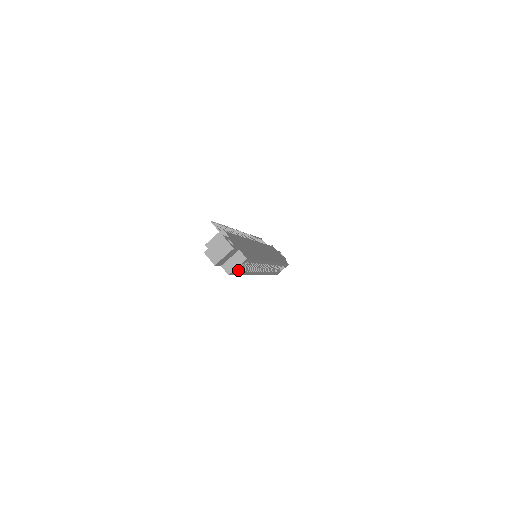
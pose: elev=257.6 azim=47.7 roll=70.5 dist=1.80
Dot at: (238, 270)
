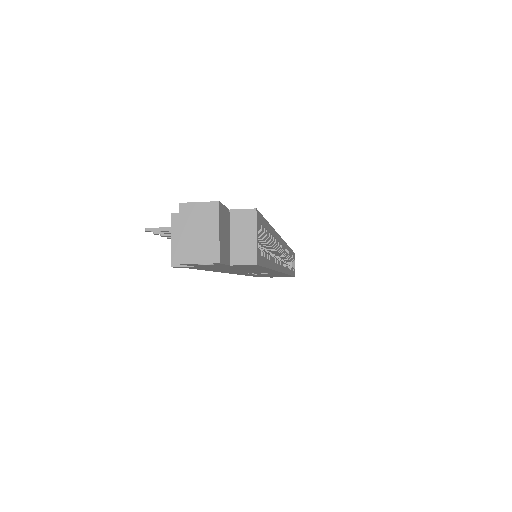
Dot at: (261, 251)
